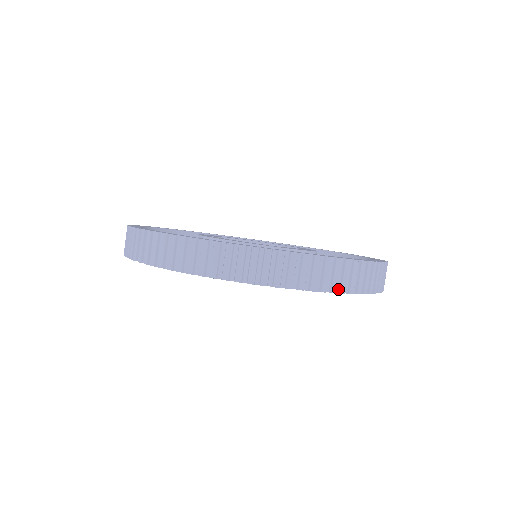
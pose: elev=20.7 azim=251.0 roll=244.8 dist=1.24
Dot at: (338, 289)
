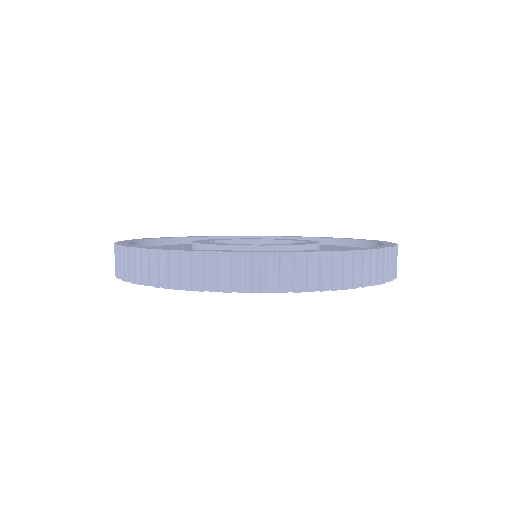
Dot at: (304, 287)
